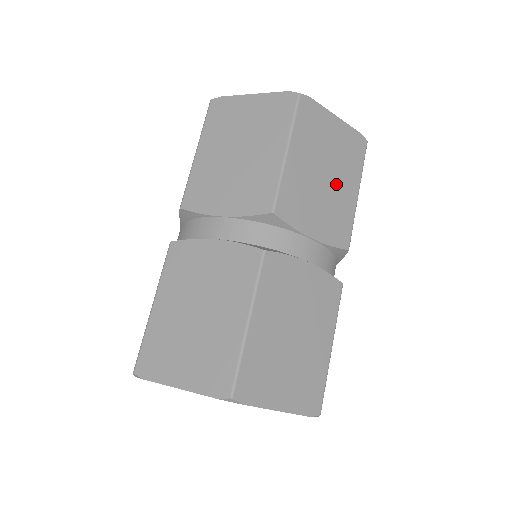
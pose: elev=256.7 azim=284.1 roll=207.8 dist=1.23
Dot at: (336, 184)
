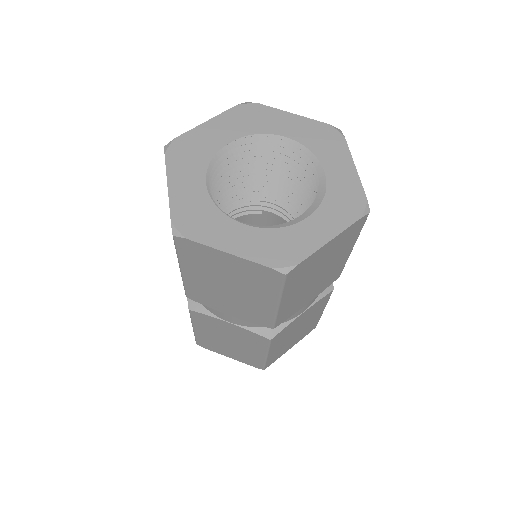
Dot at: occluded
